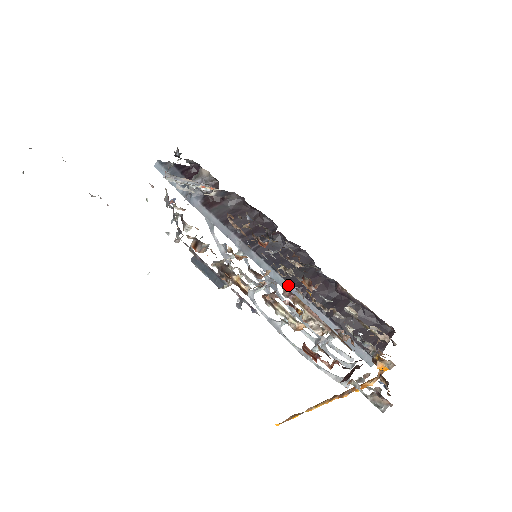
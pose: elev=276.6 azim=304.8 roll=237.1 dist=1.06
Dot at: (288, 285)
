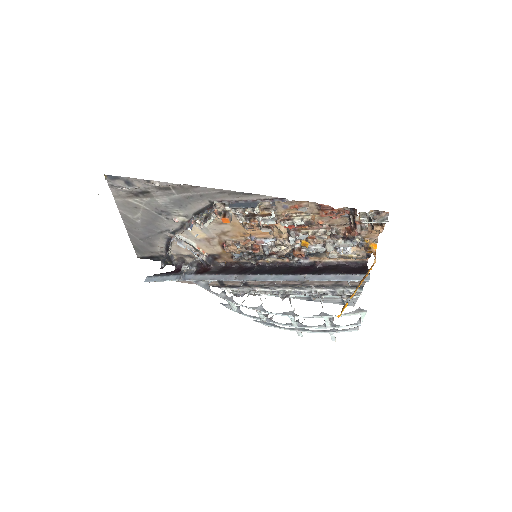
Dot at: (289, 236)
